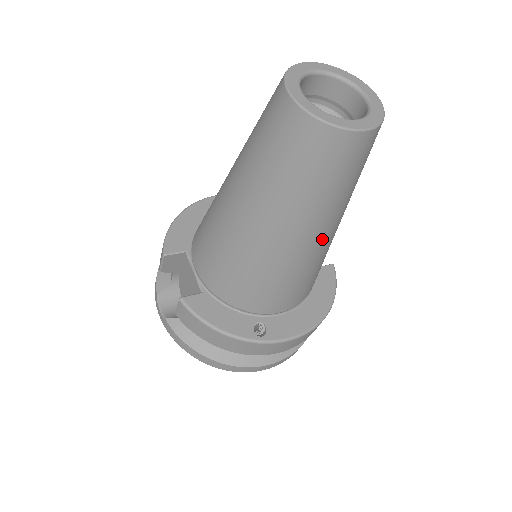
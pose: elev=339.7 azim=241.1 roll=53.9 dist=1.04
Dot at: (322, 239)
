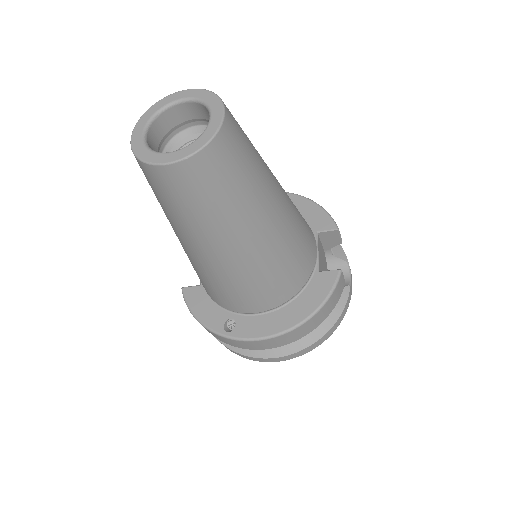
Dot at: (232, 253)
